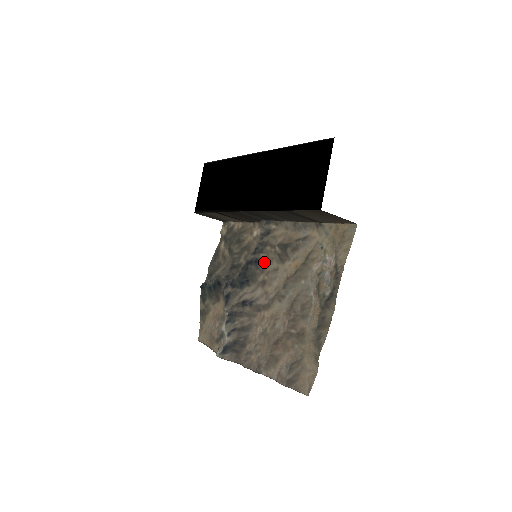
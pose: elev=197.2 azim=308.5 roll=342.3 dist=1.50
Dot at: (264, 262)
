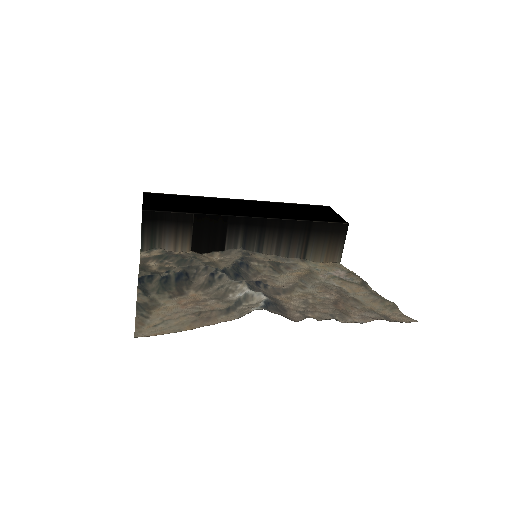
Dot at: (255, 269)
